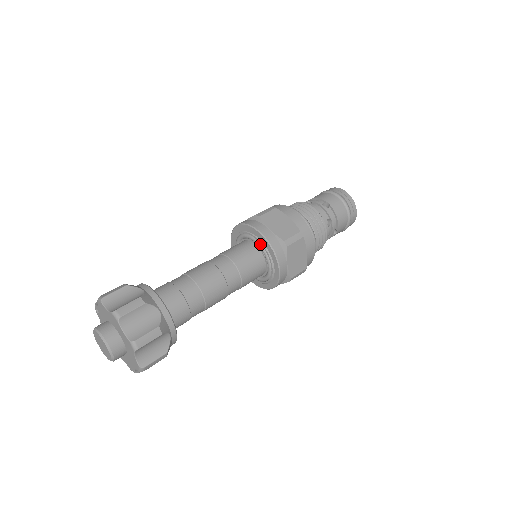
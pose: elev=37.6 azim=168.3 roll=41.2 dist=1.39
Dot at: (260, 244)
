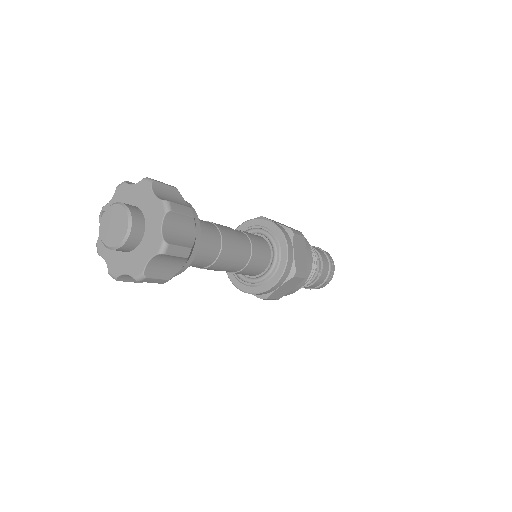
Dot at: (266, 231)
